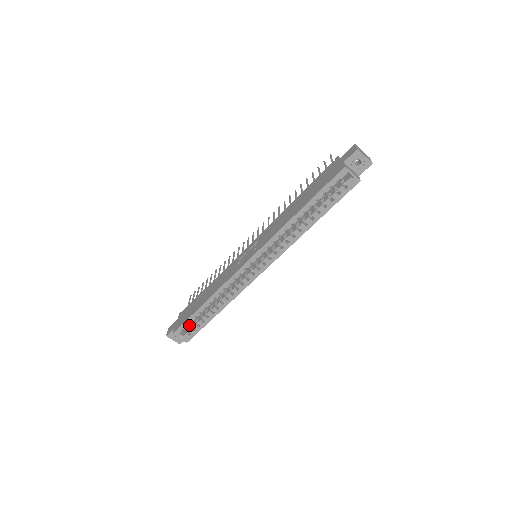
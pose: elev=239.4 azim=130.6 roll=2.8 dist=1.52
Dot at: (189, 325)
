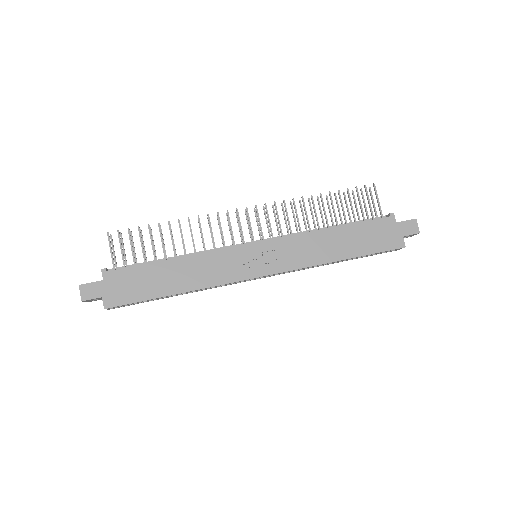
Dot at: occluded
